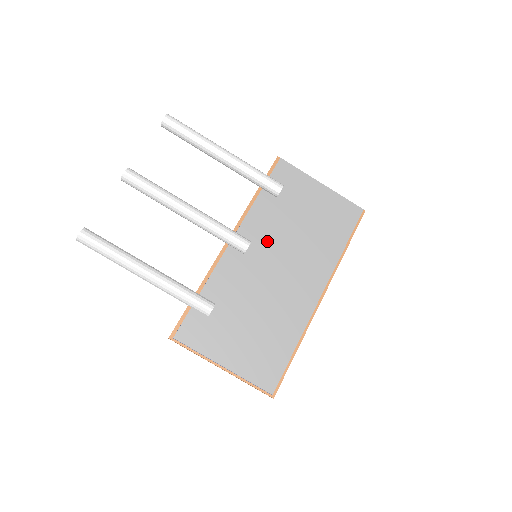
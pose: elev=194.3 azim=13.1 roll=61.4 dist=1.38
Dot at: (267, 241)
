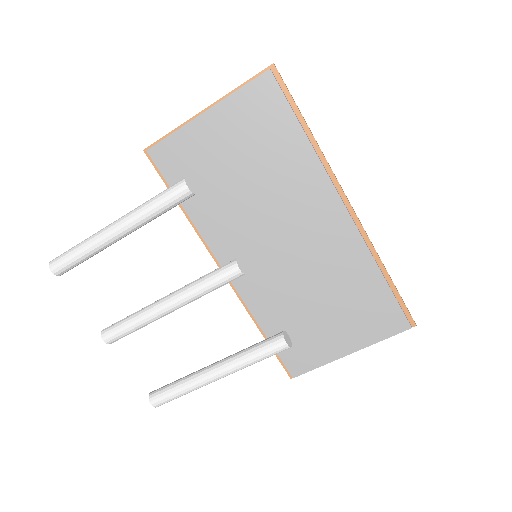
Dot at: (245, 234)
